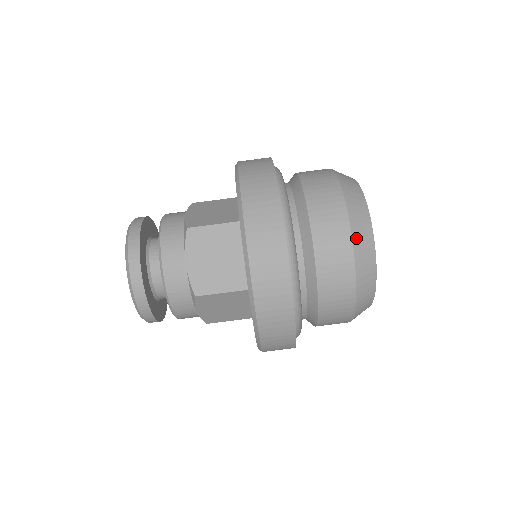
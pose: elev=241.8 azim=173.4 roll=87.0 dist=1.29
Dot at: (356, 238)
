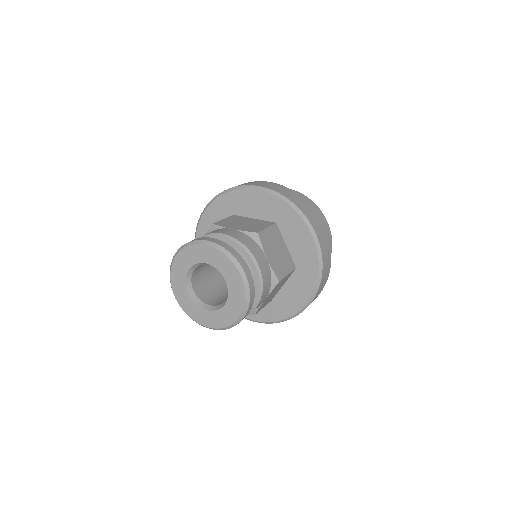
Dot at: occluded
